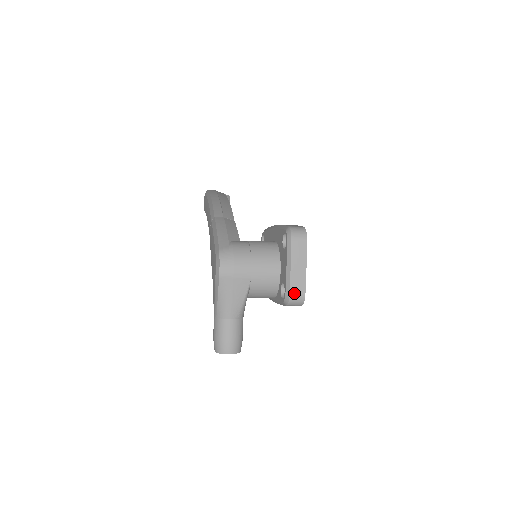
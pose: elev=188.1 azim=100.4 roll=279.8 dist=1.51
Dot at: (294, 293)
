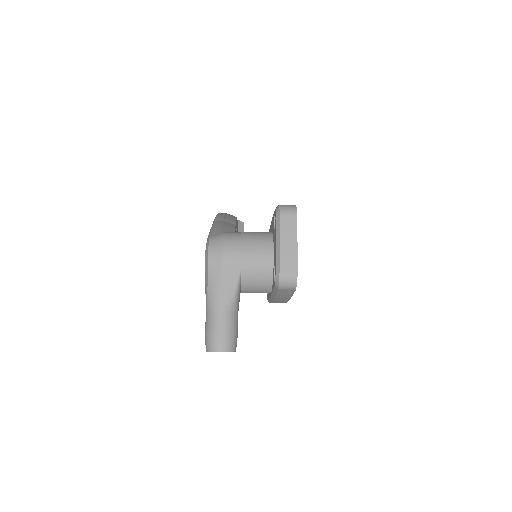
Dot at: (284, 271)
